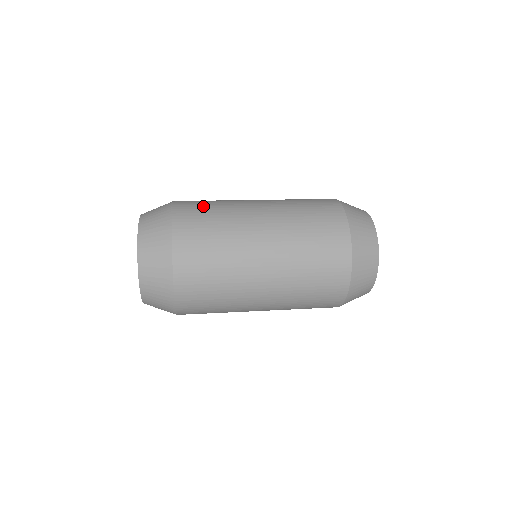
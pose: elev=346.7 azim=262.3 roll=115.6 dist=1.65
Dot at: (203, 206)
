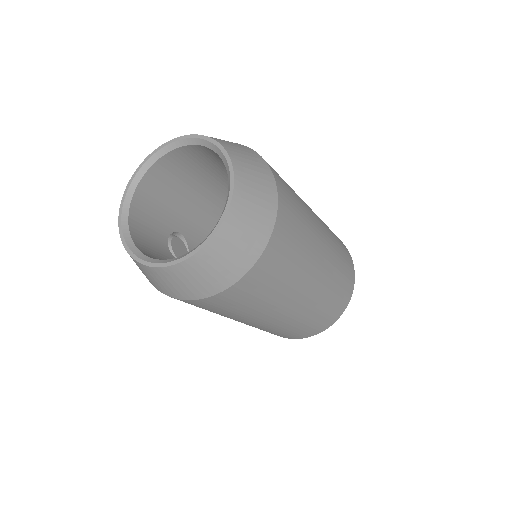
Dot at: occluded
